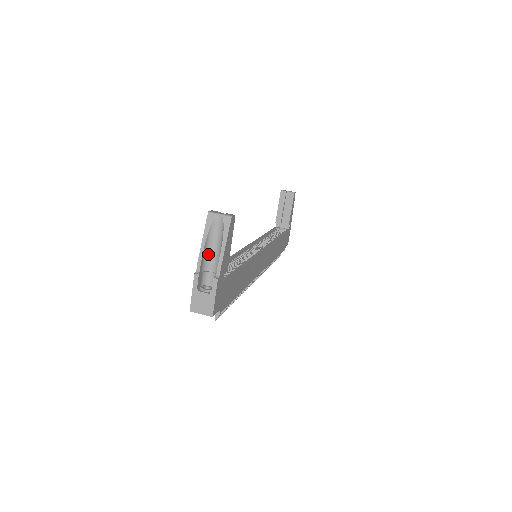
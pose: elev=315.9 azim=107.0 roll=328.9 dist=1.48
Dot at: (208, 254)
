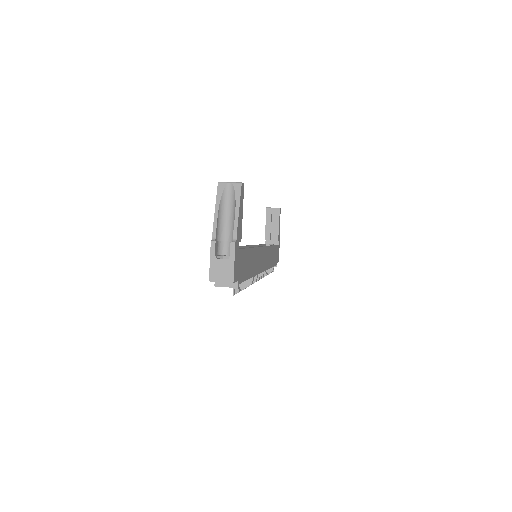
Dot at: (222, 223)
